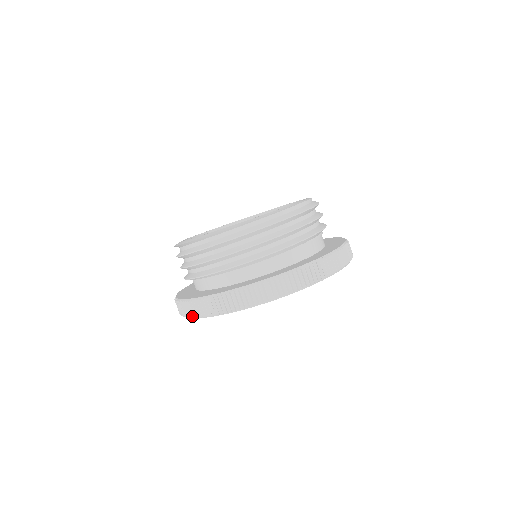
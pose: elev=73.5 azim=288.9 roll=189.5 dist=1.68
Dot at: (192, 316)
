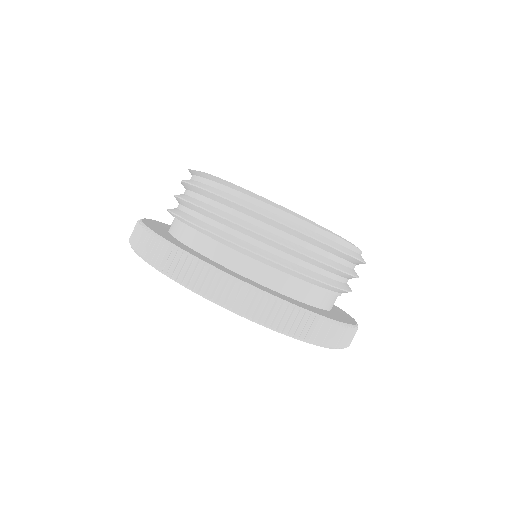
Dot at: (132, 244)
